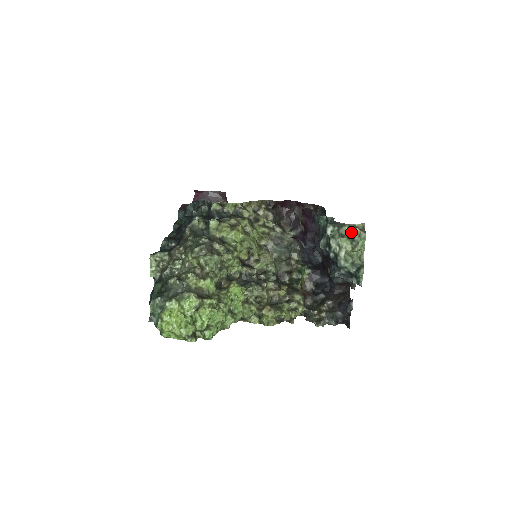
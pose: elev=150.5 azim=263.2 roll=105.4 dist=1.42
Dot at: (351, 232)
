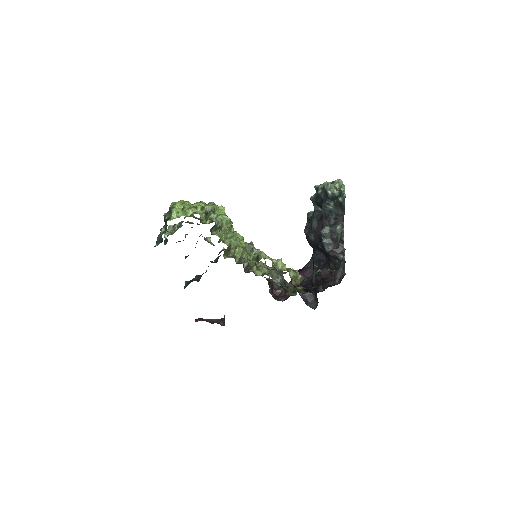
Dot at: (332, 182)
